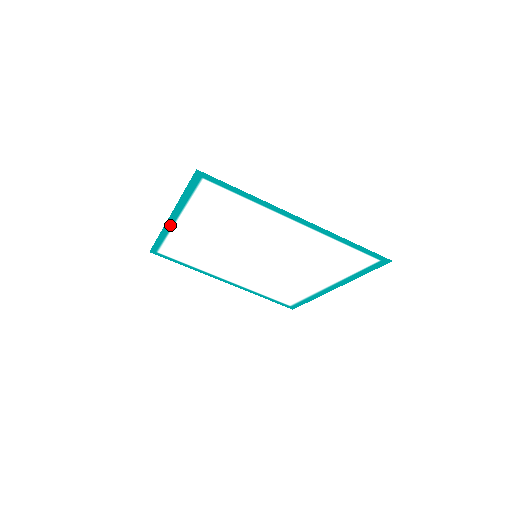
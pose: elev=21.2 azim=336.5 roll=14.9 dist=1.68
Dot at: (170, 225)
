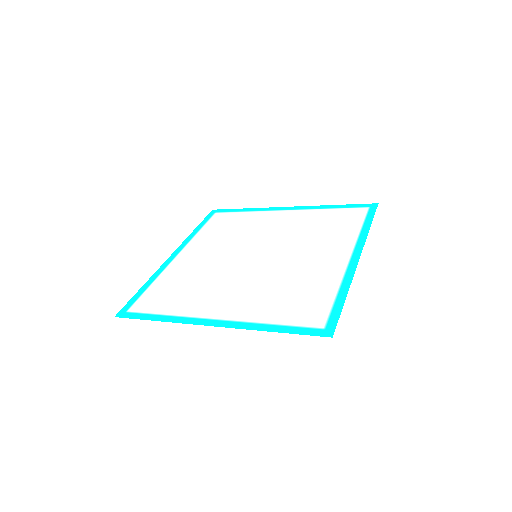
Dot at: (181, 248)
